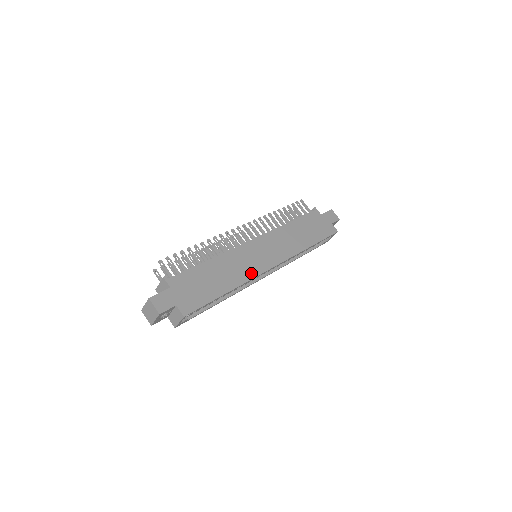
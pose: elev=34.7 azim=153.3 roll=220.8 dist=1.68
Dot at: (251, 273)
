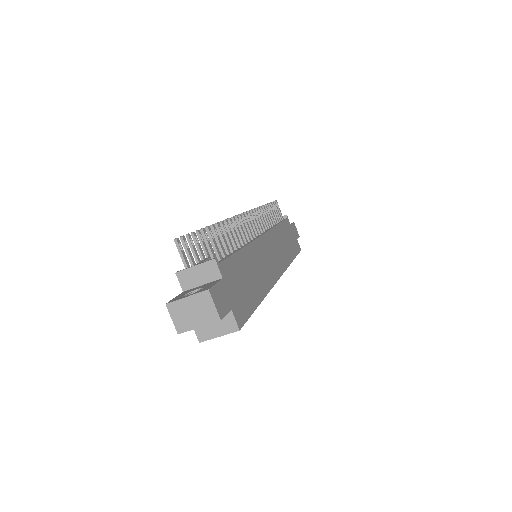
Dot at: (270, 280)
